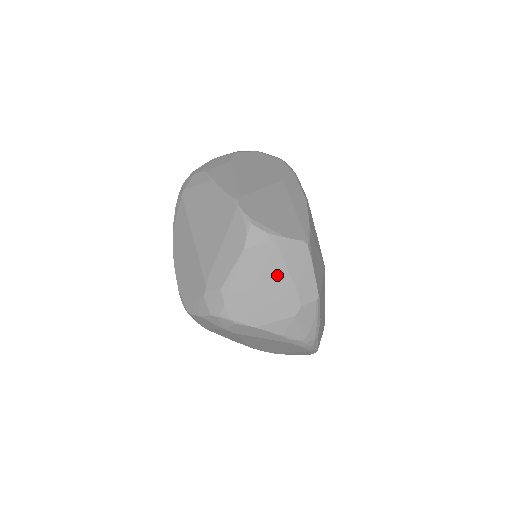
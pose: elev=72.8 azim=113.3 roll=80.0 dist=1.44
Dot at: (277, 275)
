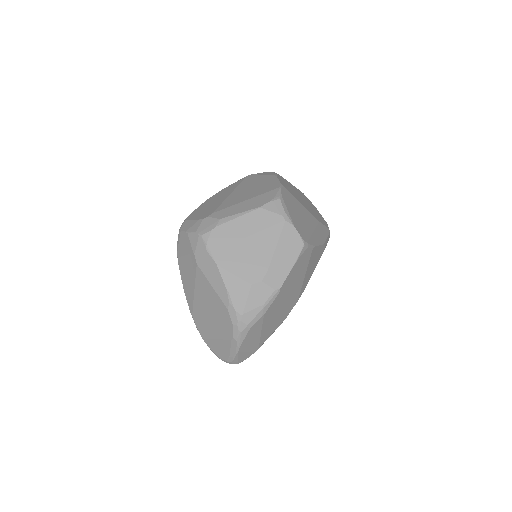
Dot at: (266, 243)
